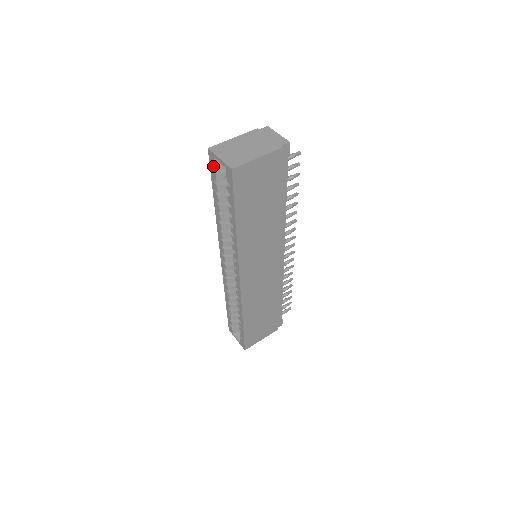
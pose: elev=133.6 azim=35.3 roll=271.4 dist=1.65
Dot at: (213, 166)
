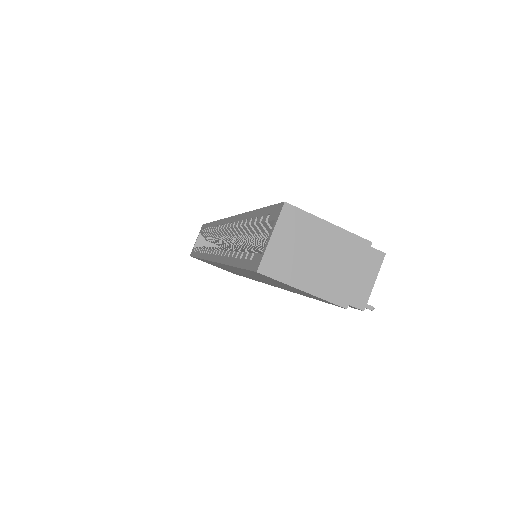
Dot at: (271, 215)
